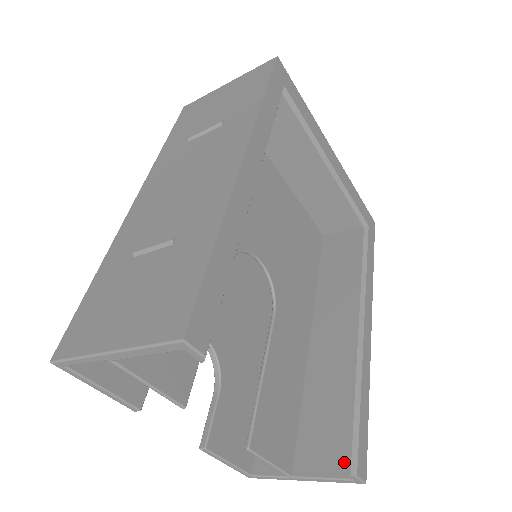
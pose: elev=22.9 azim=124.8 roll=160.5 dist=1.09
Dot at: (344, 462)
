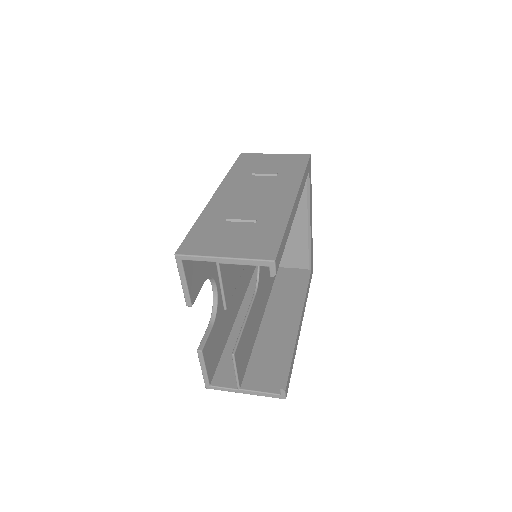
Dot at: (276, 386)
